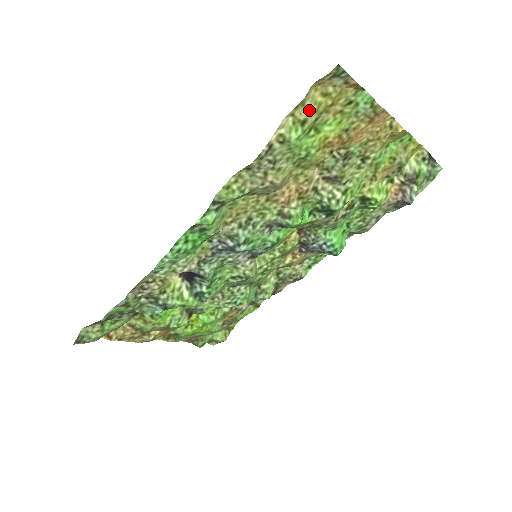
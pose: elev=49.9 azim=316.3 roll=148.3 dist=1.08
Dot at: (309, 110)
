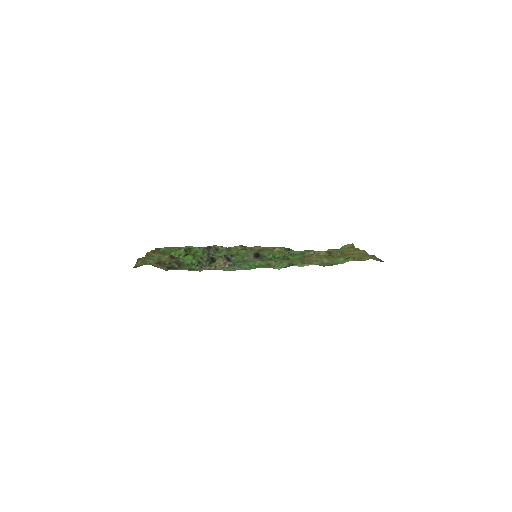
Dot at: occluded
